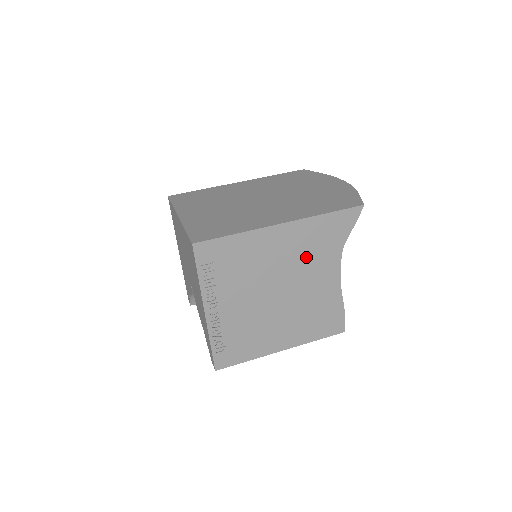
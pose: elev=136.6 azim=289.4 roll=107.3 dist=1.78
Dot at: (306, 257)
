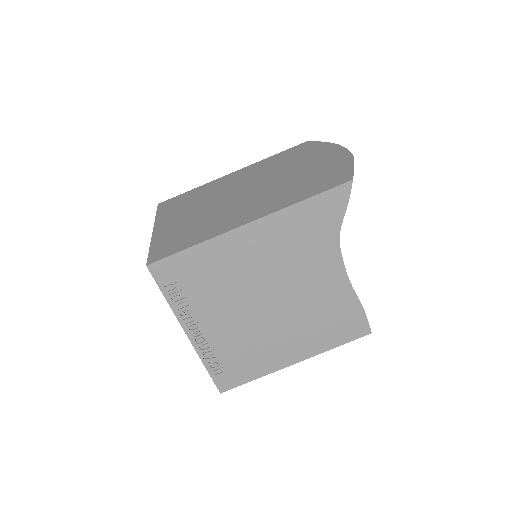
Dot at: (292, 256)
